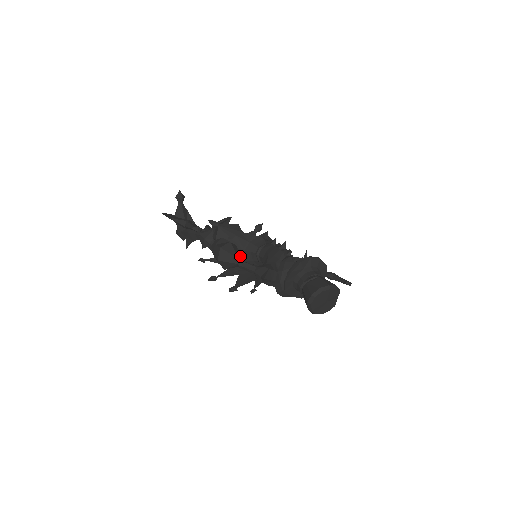
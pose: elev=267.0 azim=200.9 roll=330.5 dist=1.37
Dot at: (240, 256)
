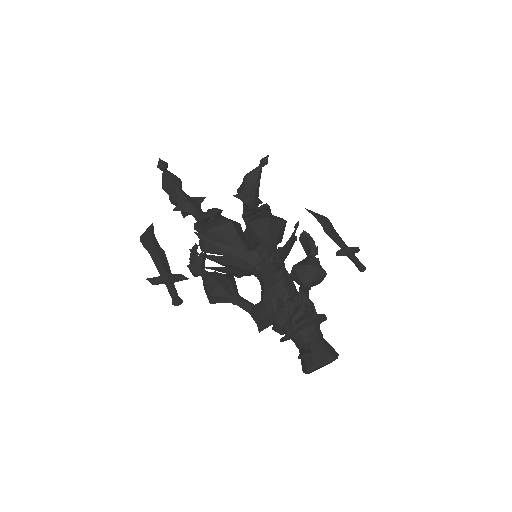
Dot at: (233, 292)
